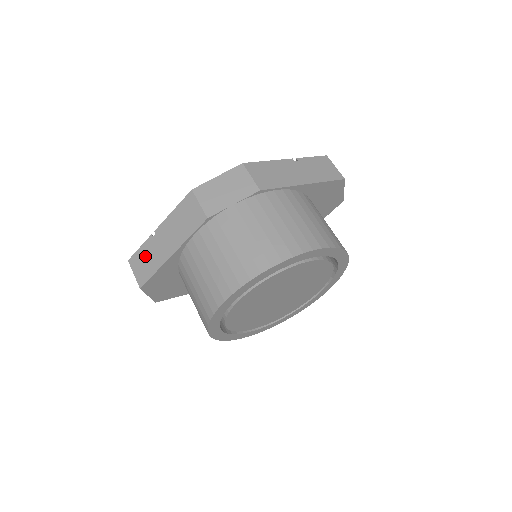
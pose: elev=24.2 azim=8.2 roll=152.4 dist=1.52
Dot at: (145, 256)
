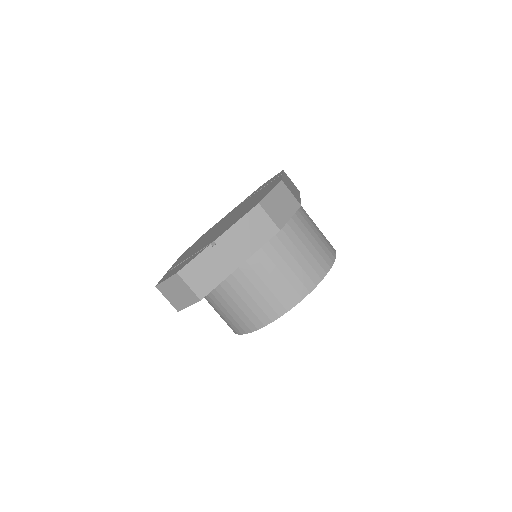
Dot at: (204, 267)
